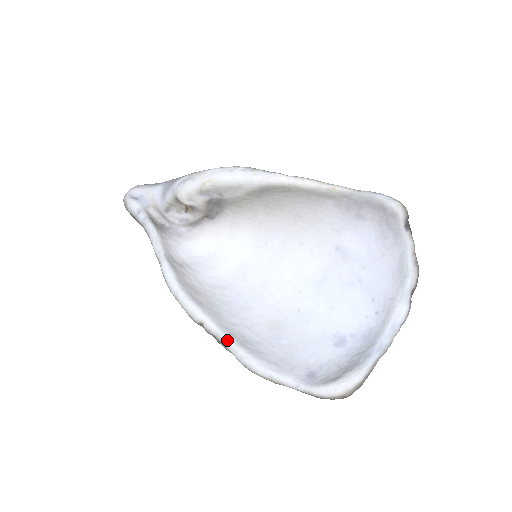
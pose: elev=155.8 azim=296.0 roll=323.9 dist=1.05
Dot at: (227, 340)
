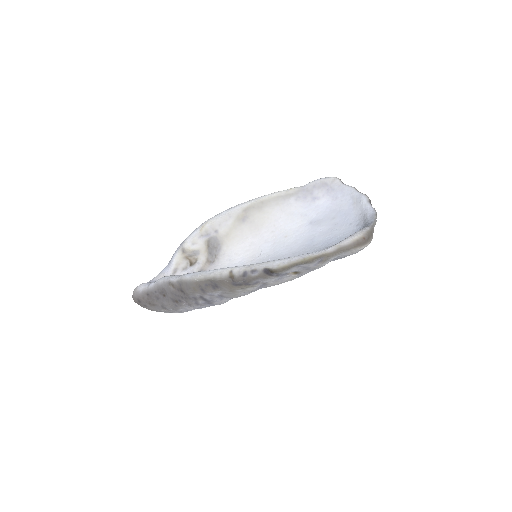
Dot at: (256, 264)
